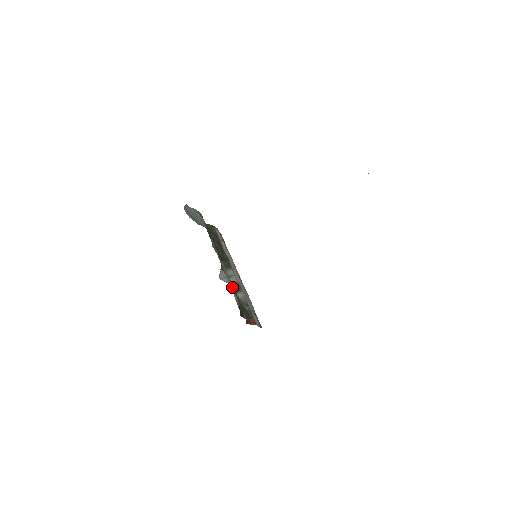
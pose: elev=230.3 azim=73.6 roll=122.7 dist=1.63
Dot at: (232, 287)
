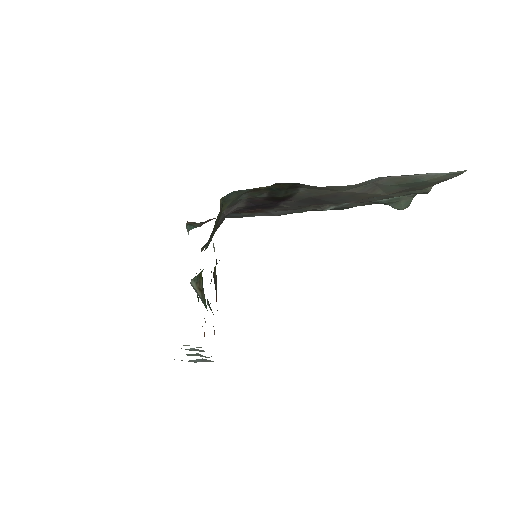
Dot at: occluded
